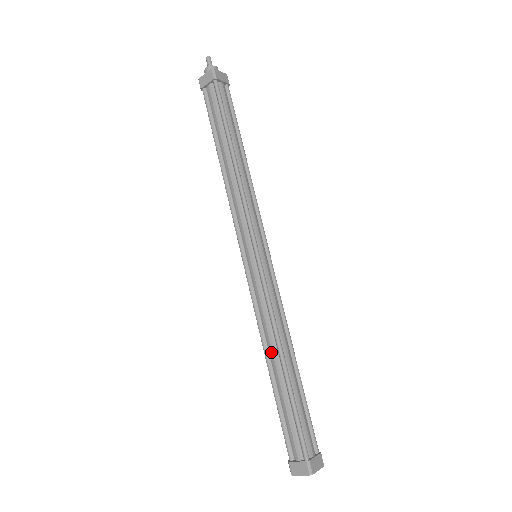
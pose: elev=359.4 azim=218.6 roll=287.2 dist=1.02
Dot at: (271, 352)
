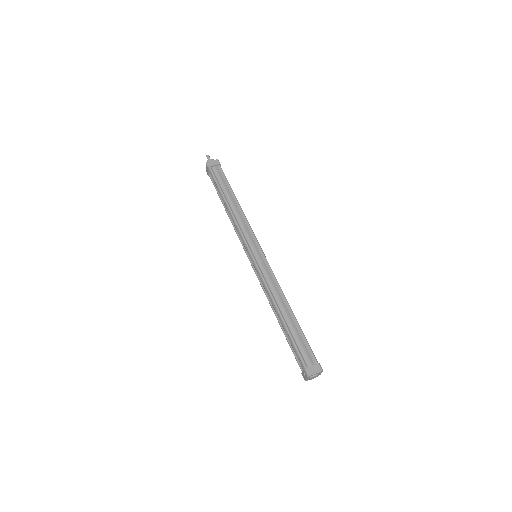
Dot at: (281, 304)
